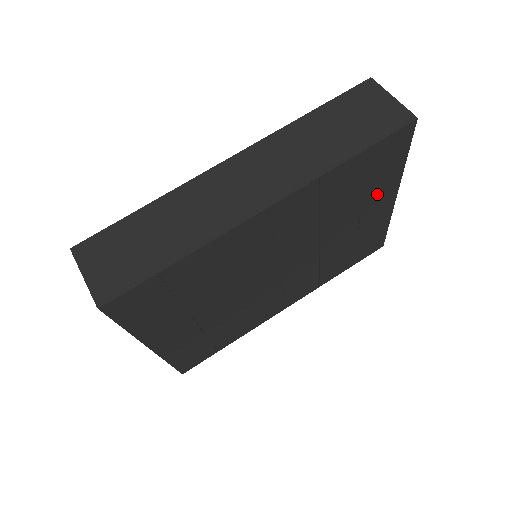
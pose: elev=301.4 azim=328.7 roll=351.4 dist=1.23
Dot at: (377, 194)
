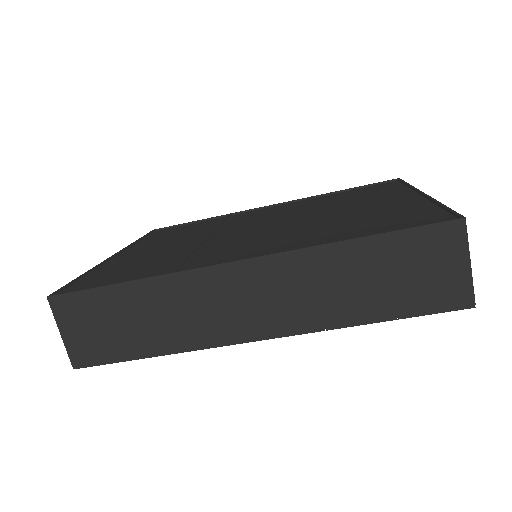
Dot at: occluded
